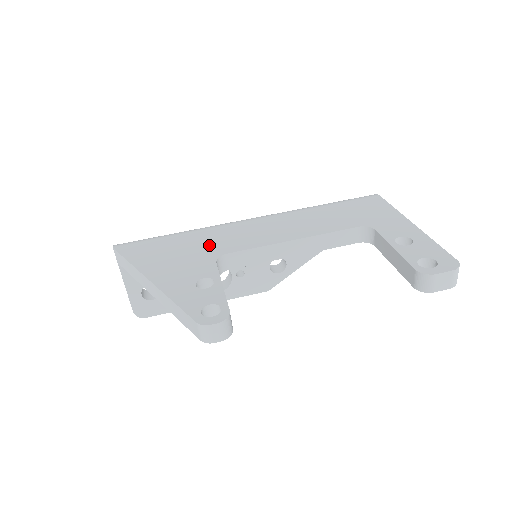
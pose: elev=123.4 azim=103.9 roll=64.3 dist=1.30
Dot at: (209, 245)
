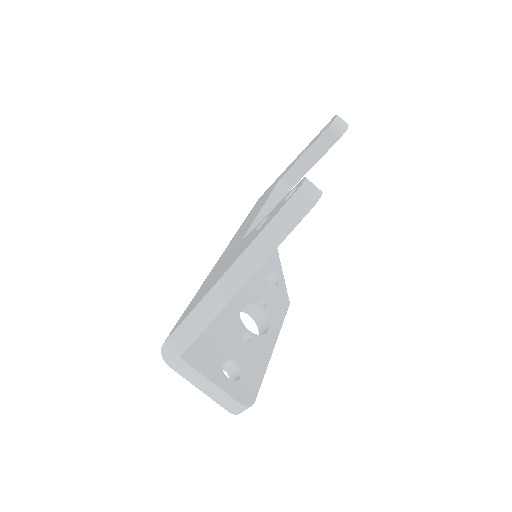
Dot at: (225, 258)
